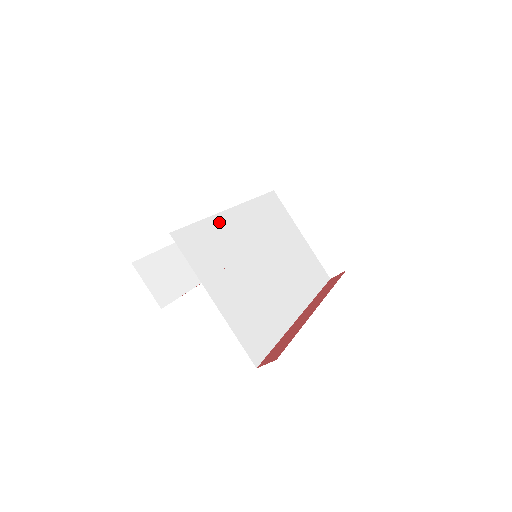
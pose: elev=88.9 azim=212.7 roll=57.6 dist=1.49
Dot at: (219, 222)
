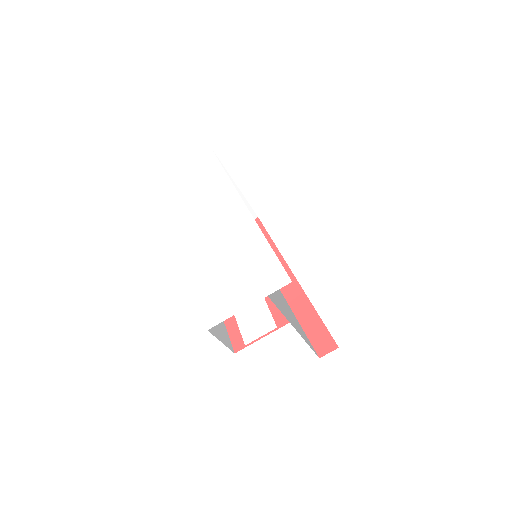
Dot at: occluded
